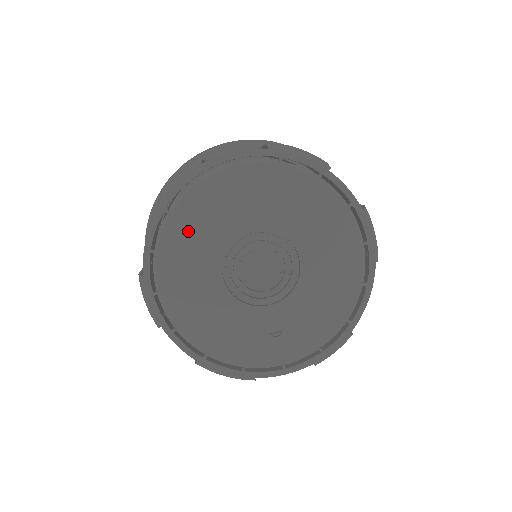
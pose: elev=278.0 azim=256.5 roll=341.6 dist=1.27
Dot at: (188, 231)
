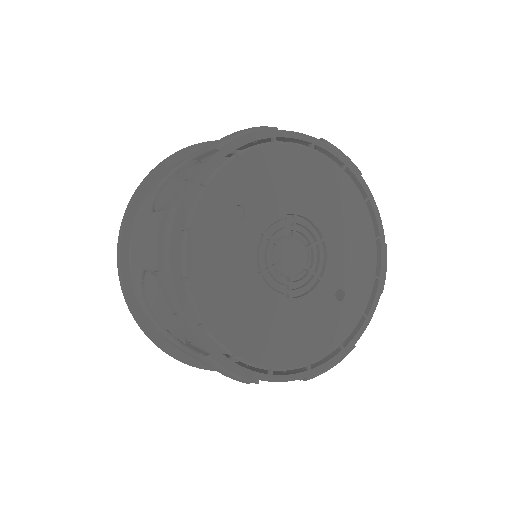
Dot at: (214, 280)
